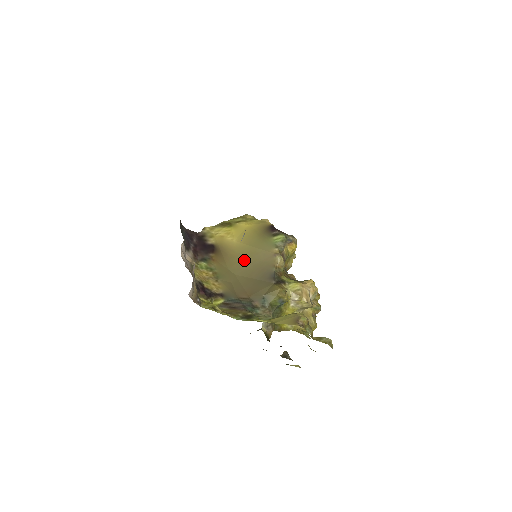
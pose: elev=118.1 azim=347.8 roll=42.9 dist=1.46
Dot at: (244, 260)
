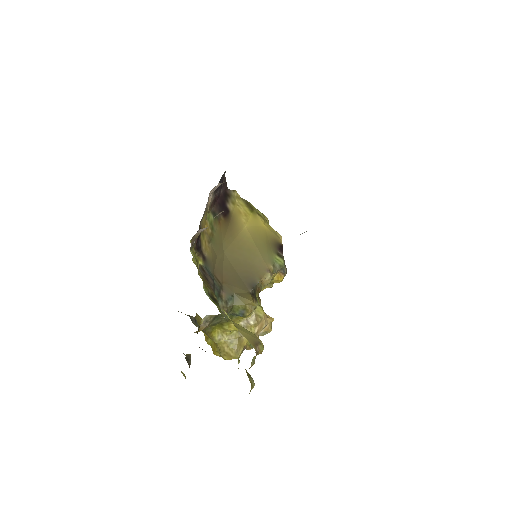
Dot at: (241, 249)
